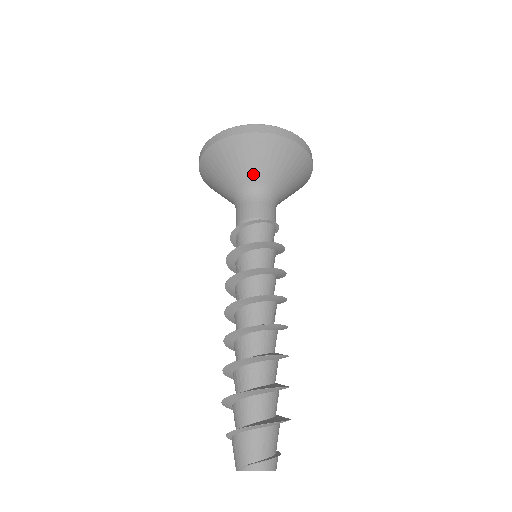
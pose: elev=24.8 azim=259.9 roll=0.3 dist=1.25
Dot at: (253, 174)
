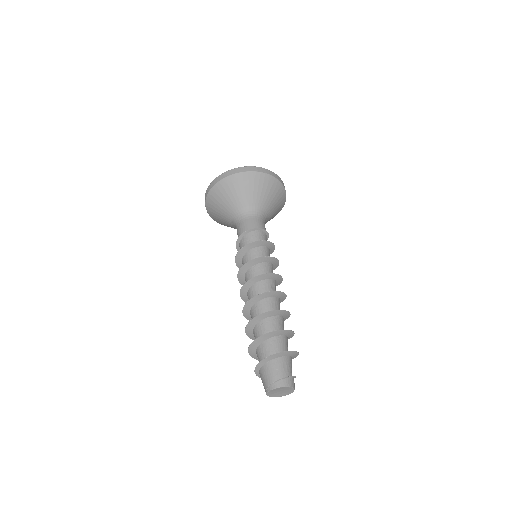
Dot at: (235, 205)
